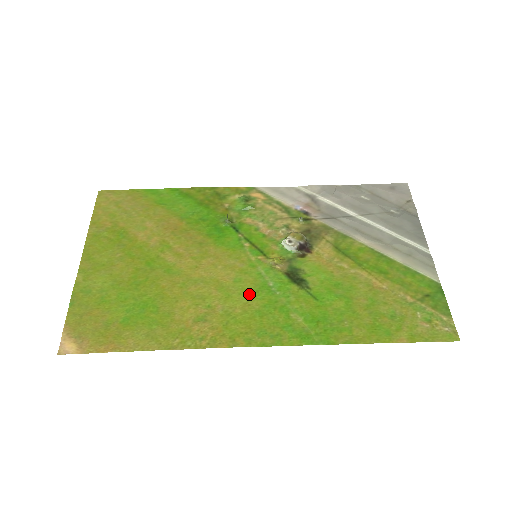
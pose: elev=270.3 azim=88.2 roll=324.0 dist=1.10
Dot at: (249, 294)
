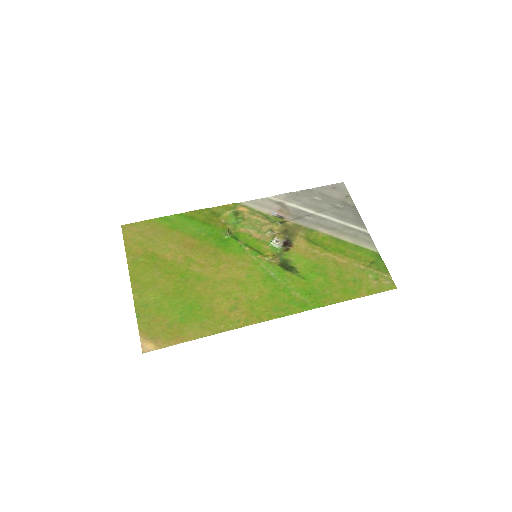
Dot at: (260, 284)
